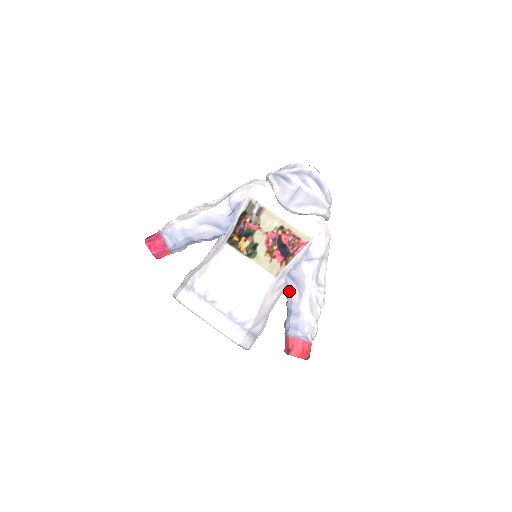
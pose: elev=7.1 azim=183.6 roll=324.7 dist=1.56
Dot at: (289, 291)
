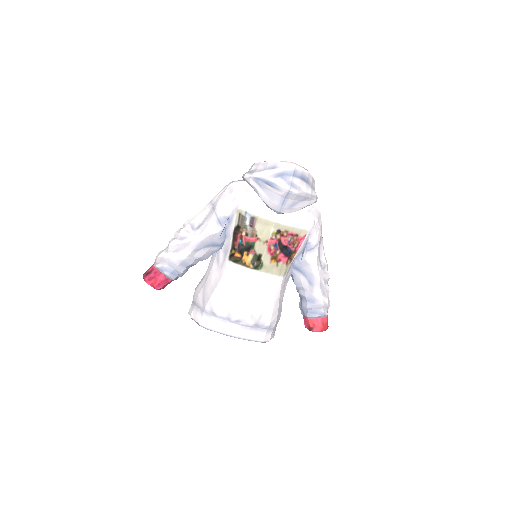
Dot at: (299, 282)
